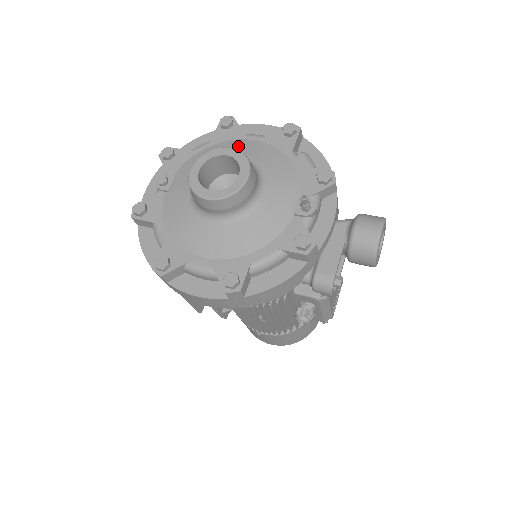
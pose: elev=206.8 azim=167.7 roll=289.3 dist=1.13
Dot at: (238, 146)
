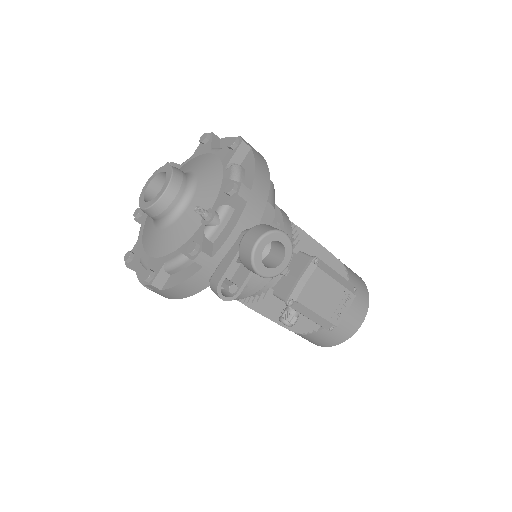
Dot at: (200, 160)
